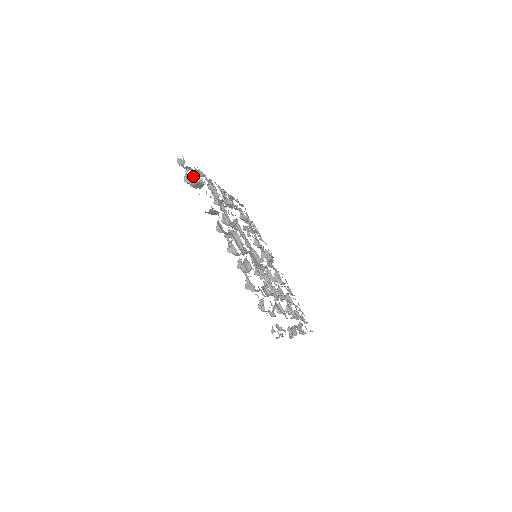
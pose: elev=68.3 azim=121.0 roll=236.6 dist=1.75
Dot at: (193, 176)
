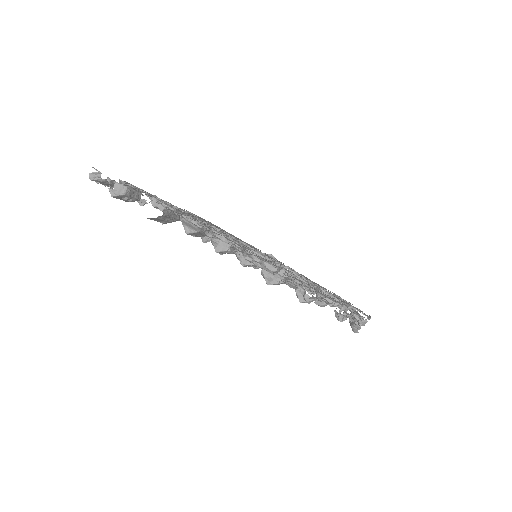
Dot at: (119, 183)
